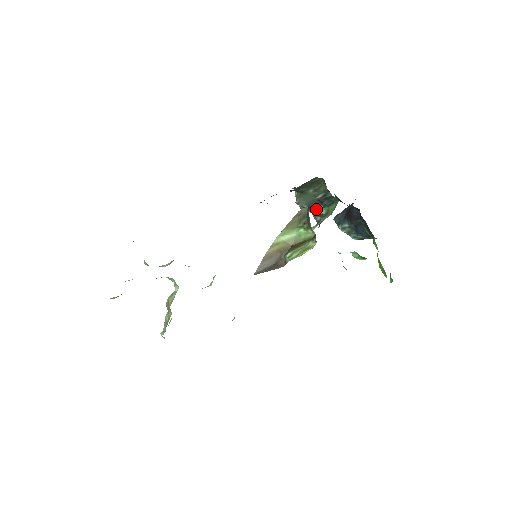
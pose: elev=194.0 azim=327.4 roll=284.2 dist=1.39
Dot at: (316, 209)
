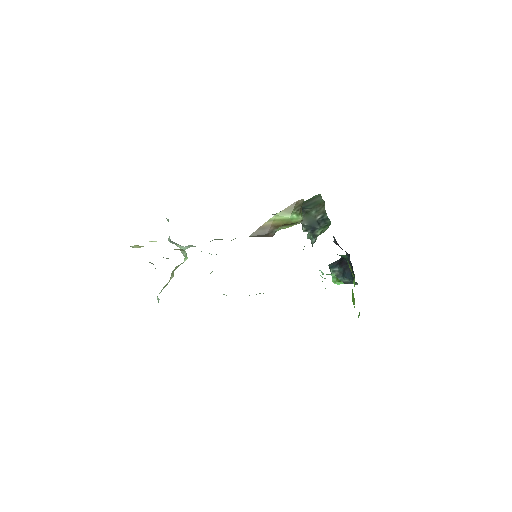
Dot at: (314, 230)
